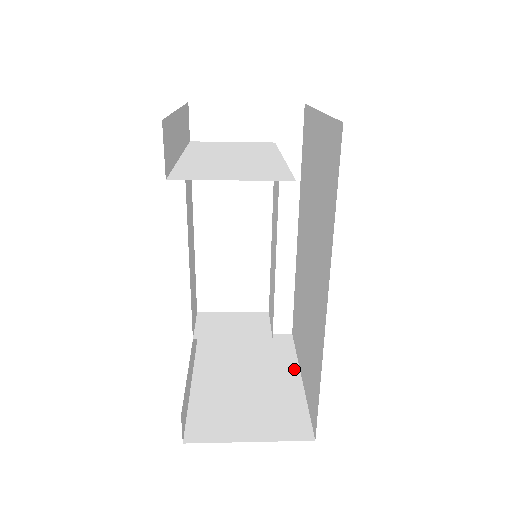
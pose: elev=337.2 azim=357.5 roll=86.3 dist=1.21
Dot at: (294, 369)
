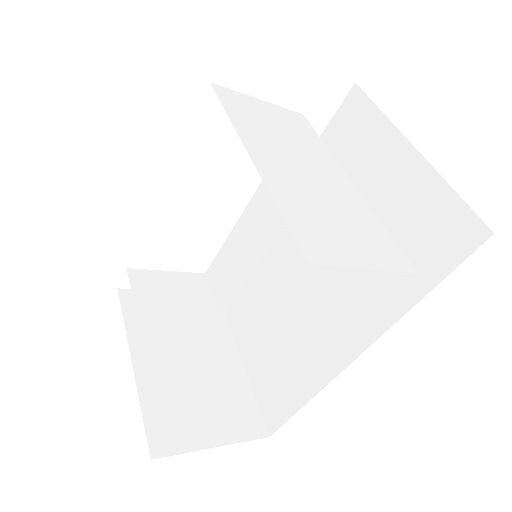
Dot at: (231, 344)
